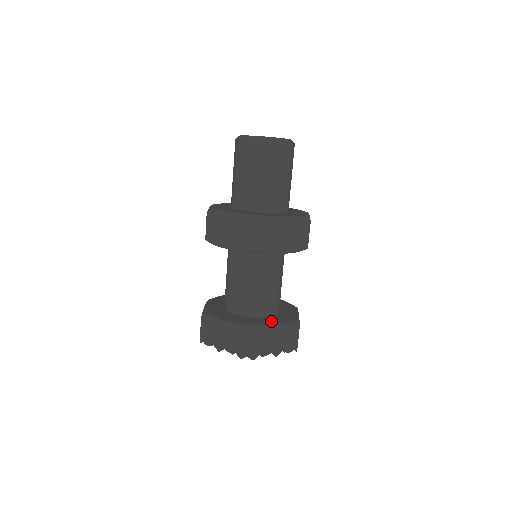
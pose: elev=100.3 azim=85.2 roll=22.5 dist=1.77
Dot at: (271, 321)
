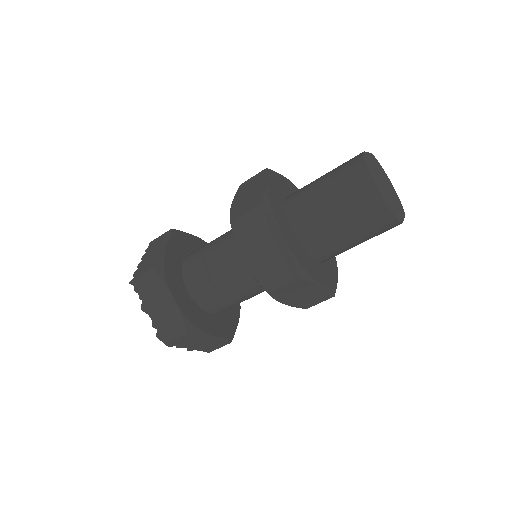
Dot at: (213, 326)
